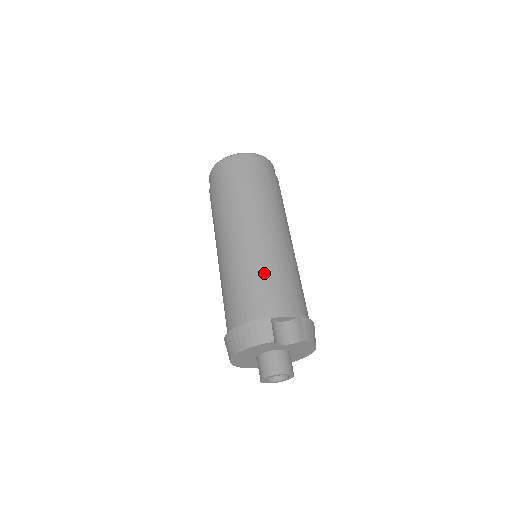
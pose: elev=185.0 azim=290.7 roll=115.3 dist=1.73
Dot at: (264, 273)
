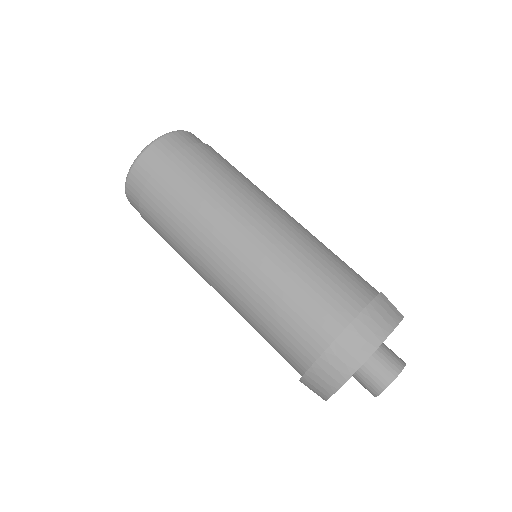
Dot at: (328, 251)
